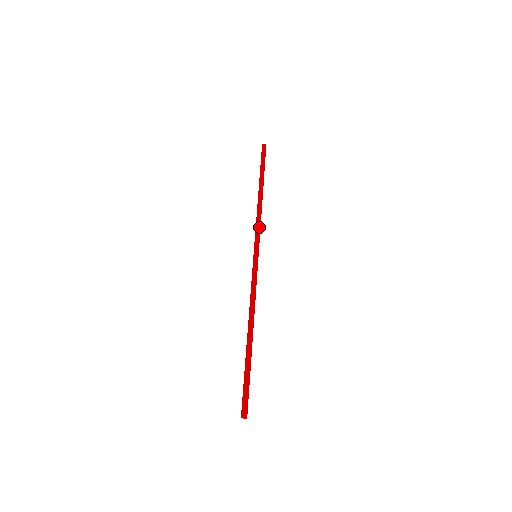
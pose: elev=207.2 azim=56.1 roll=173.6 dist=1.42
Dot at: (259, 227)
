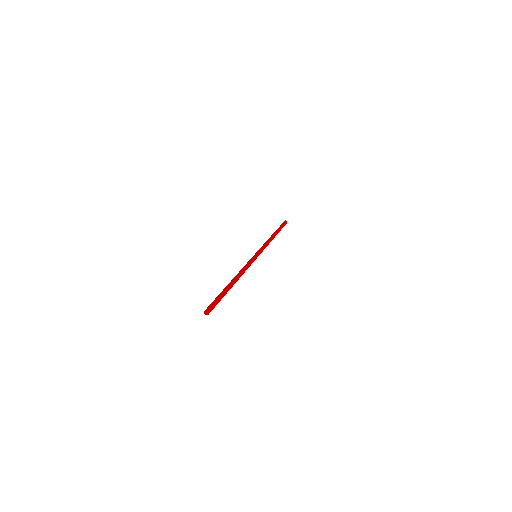
Dot at: (265, 246)
